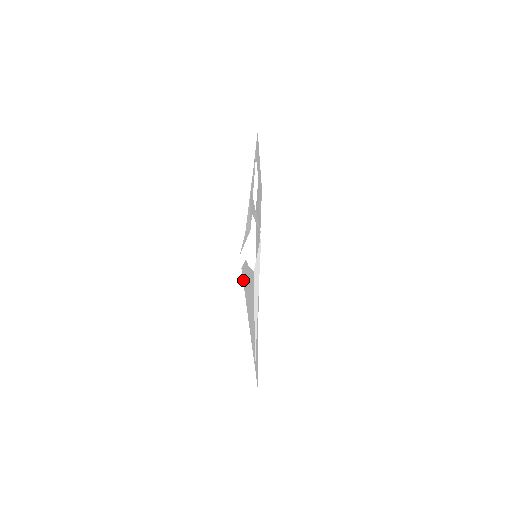
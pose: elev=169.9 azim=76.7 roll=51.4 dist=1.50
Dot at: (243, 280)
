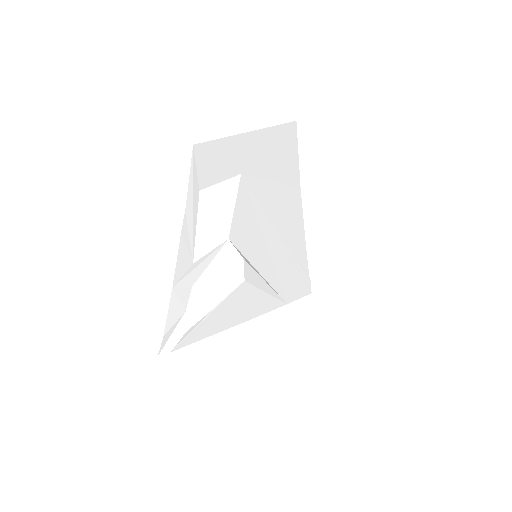
Dot at: (186, 344)
